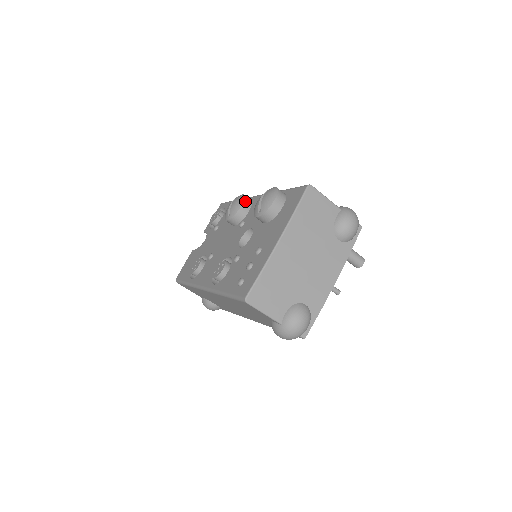
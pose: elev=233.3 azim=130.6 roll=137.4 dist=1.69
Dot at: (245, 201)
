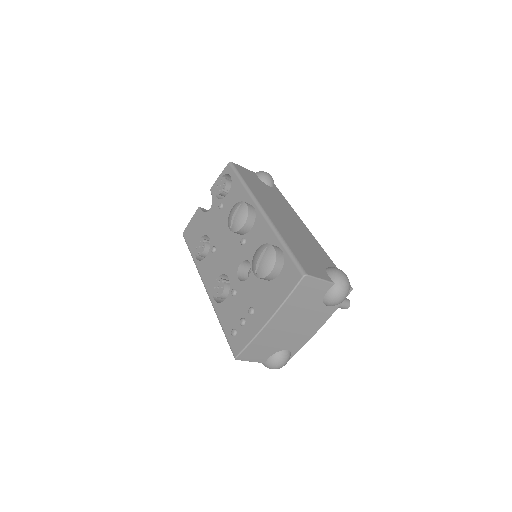
Dot at: (248, 220)
